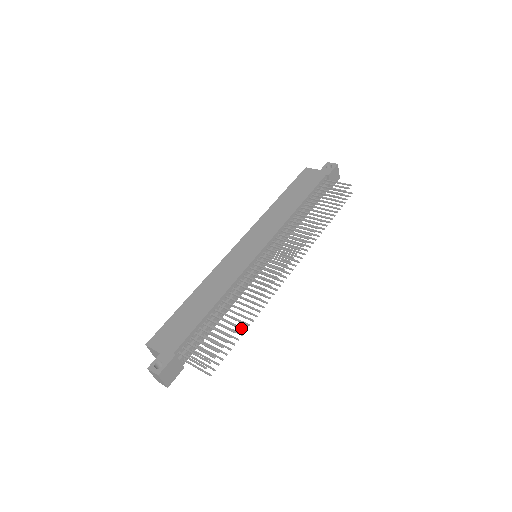
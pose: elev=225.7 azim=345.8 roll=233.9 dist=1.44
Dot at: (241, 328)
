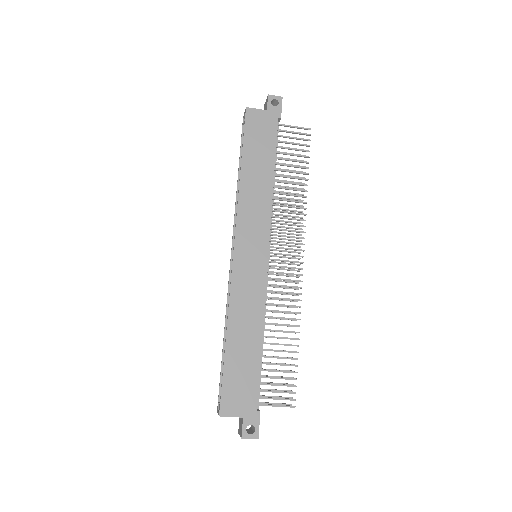
Dot at: occluded
